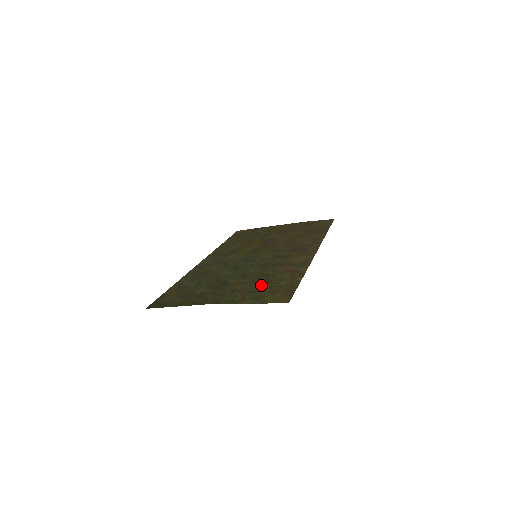
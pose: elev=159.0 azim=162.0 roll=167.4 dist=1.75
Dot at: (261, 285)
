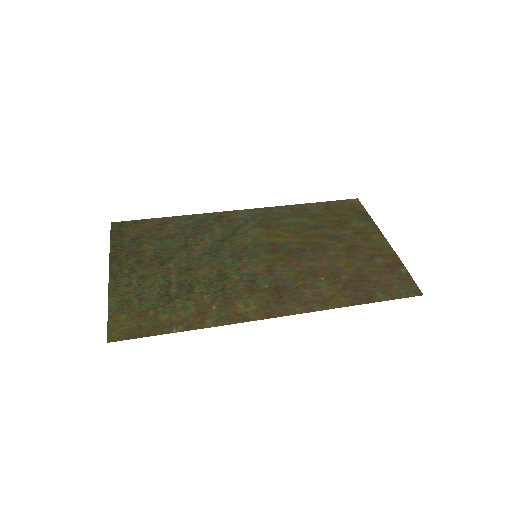
Dot at: (158, 297)
